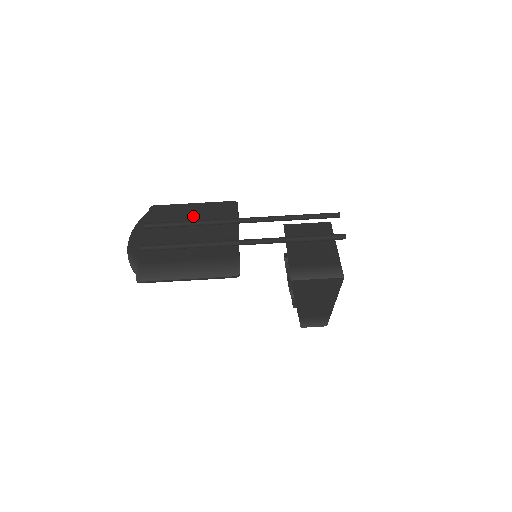
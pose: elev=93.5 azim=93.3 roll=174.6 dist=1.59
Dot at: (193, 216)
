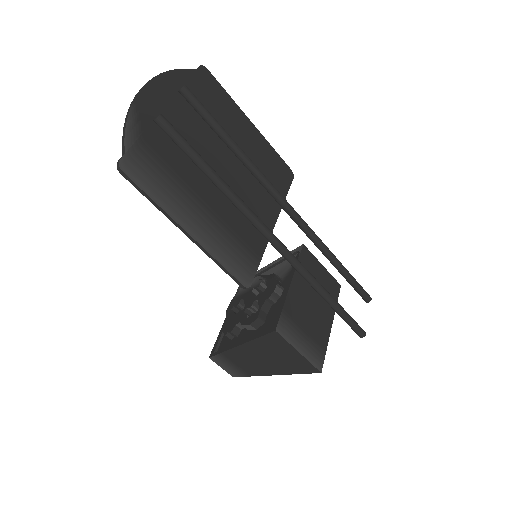
Dot at: (243, 140)
